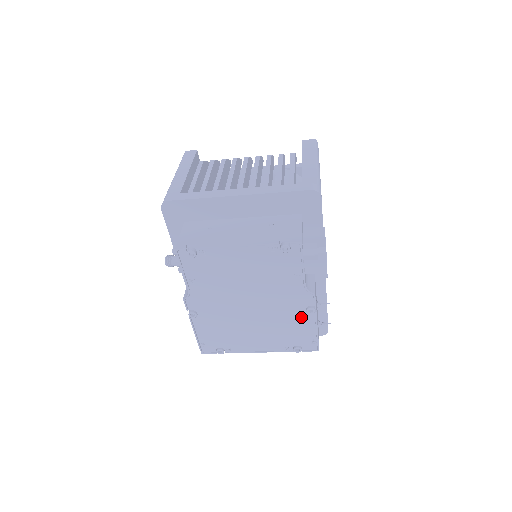
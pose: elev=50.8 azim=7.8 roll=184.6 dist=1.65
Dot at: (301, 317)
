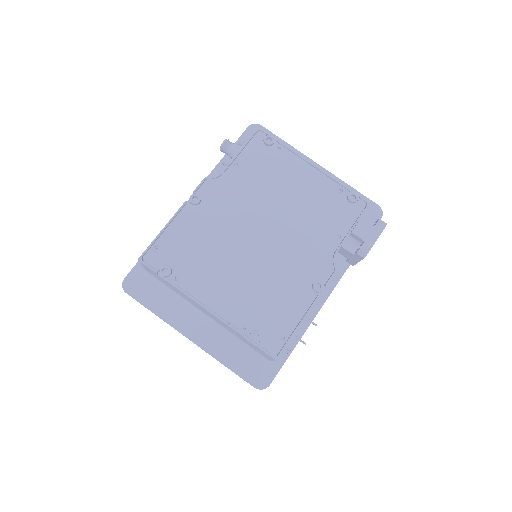
Dot at: (299, 290)
